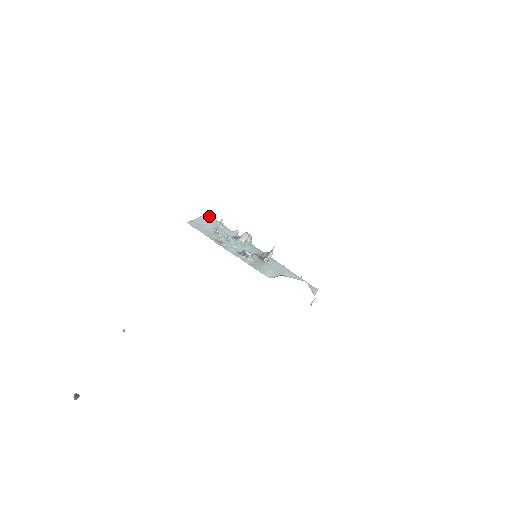
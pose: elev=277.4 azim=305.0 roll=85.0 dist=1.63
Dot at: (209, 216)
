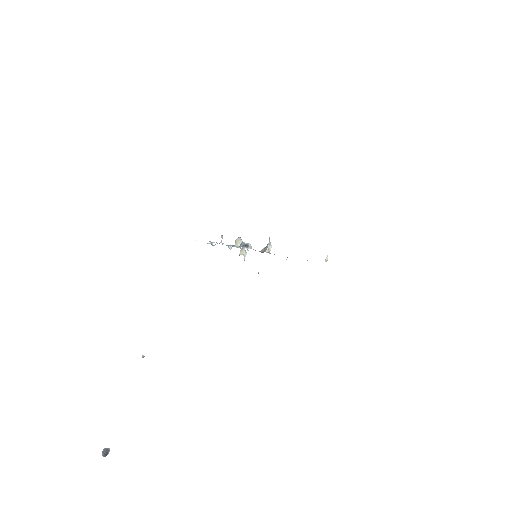
Dot at: occluded
